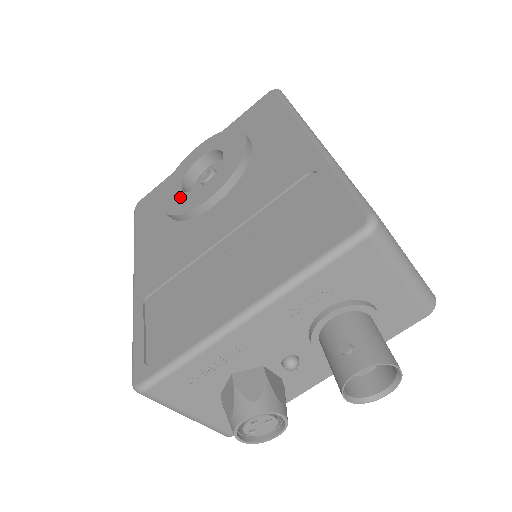
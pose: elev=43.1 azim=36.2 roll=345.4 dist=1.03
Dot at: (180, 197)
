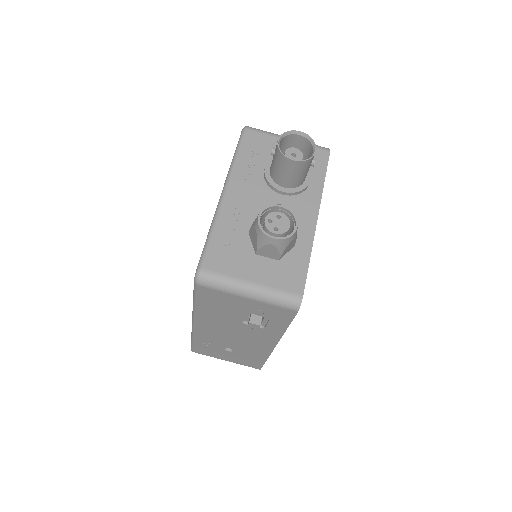
Dot at: occluded
